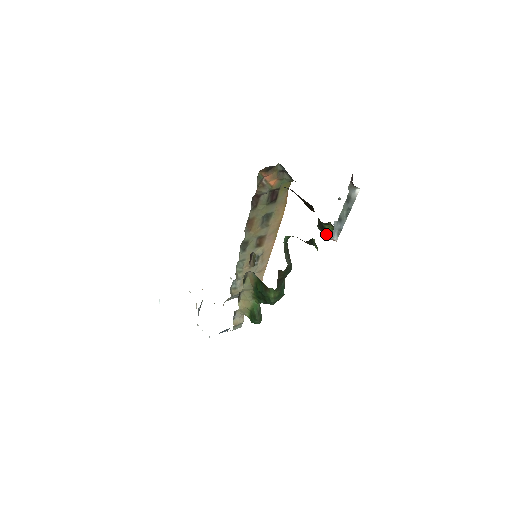
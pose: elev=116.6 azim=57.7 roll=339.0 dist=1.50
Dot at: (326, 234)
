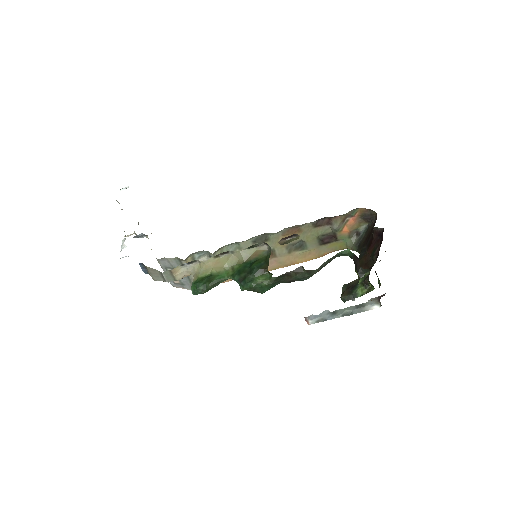
Dot at: (348, 294)
